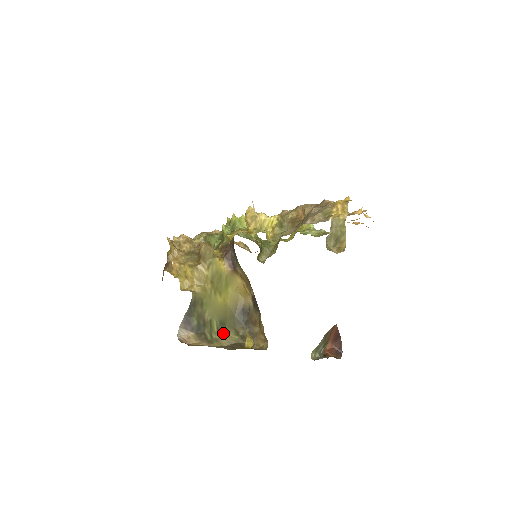
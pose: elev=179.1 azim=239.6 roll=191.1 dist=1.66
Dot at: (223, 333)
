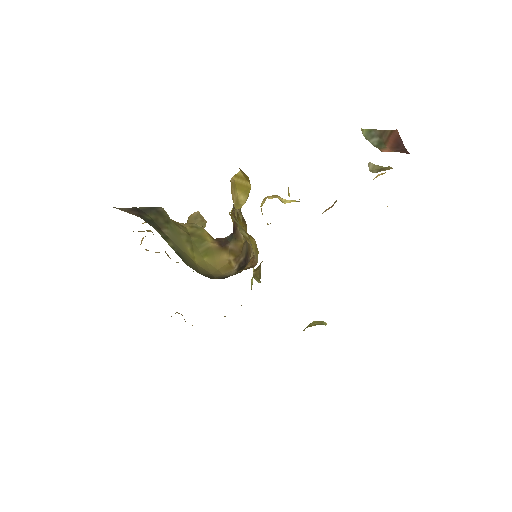
Dot at: occluded
